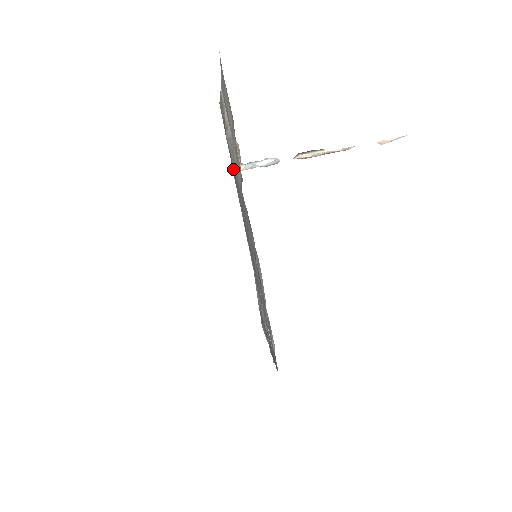
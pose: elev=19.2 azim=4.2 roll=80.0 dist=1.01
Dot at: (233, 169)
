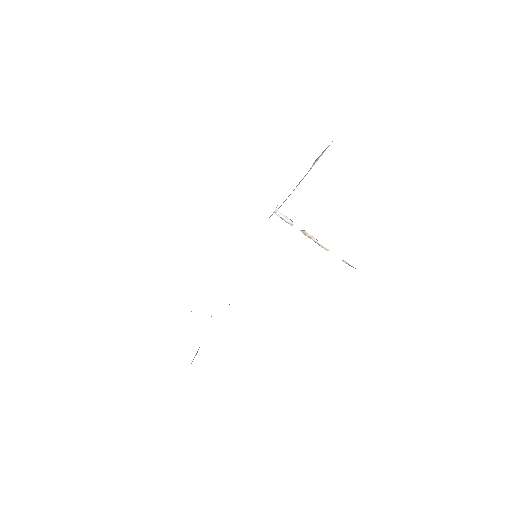
Dot at: occluded
